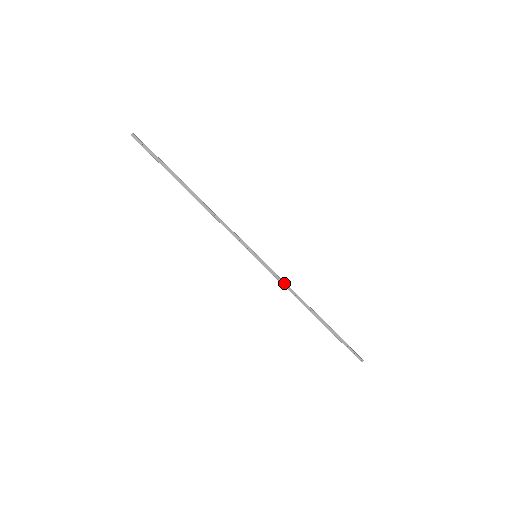
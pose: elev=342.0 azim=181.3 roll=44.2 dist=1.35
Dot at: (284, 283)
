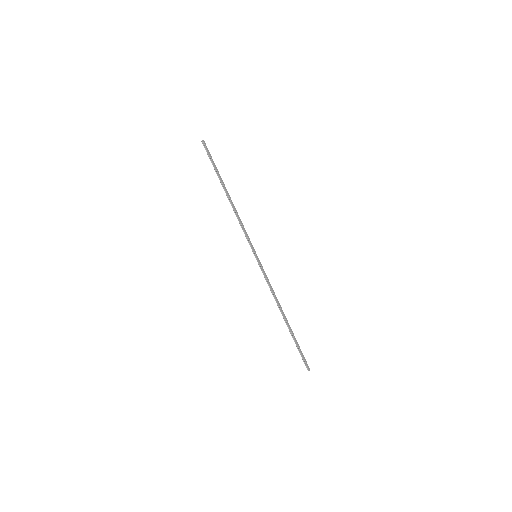
Dot at: (270, 284)
